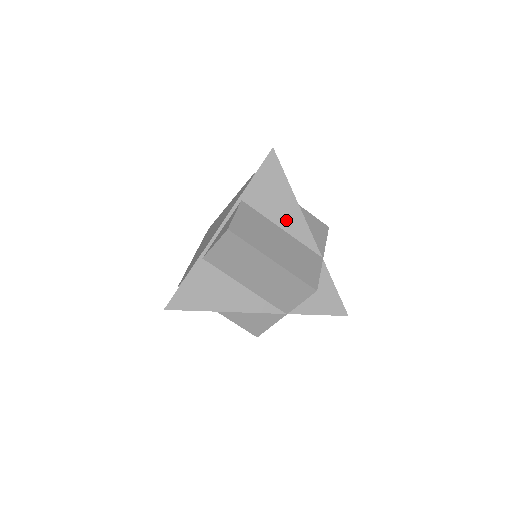
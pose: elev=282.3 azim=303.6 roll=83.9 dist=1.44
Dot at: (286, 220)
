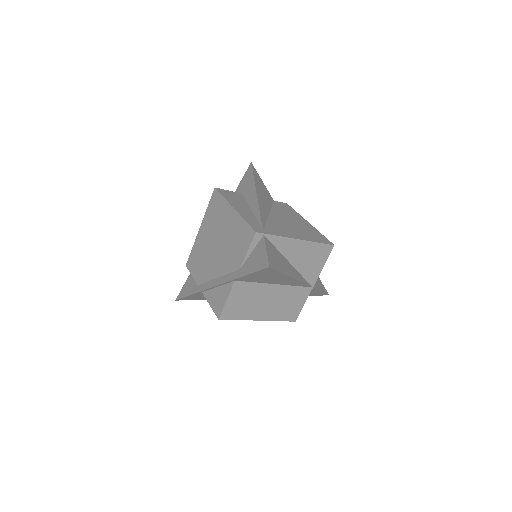
Dot at: (280, 282)
